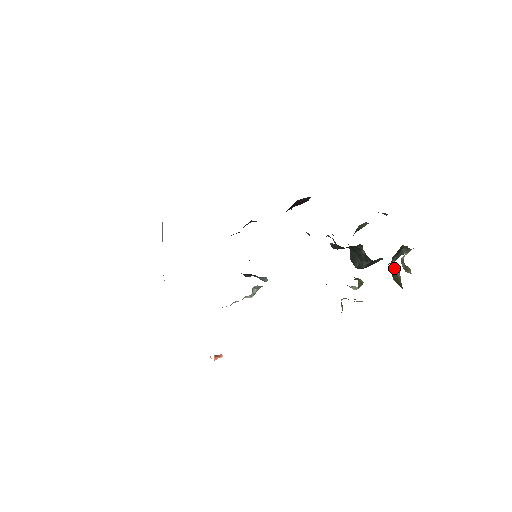
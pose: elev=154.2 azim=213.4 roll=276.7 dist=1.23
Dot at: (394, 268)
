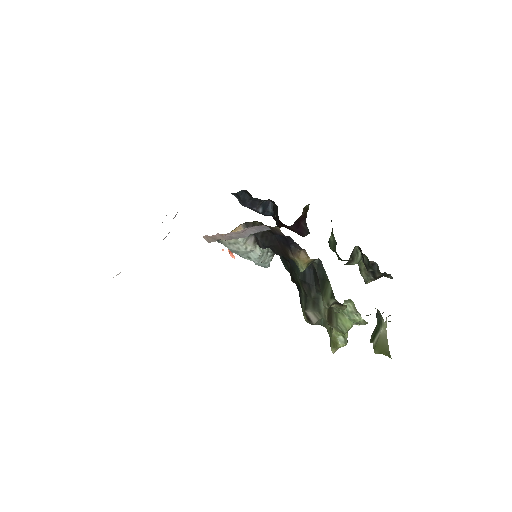
Dot at: (377, 333)
